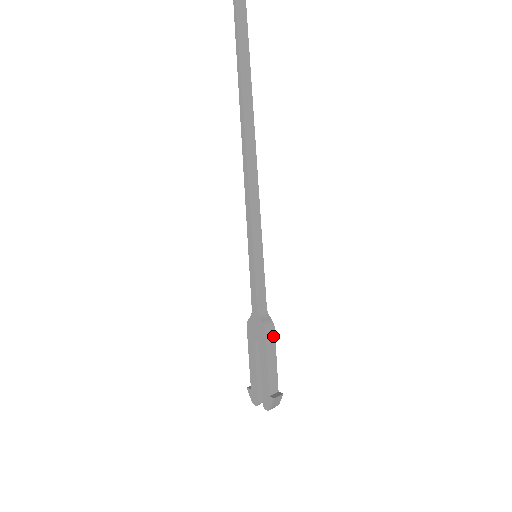
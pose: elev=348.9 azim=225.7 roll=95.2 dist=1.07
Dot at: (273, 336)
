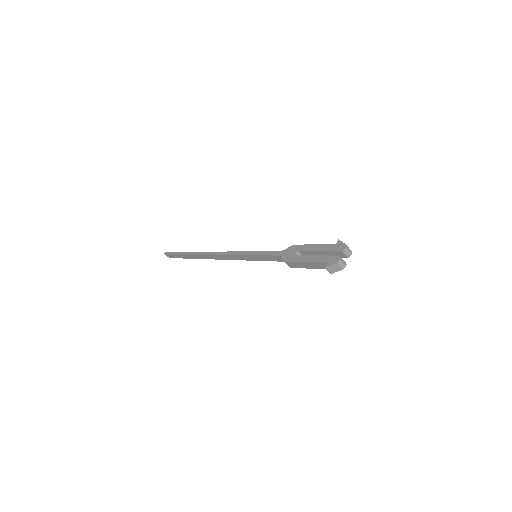
Dot at: occluded
